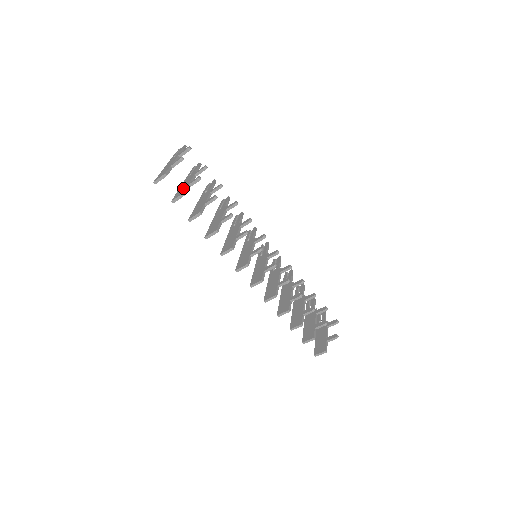
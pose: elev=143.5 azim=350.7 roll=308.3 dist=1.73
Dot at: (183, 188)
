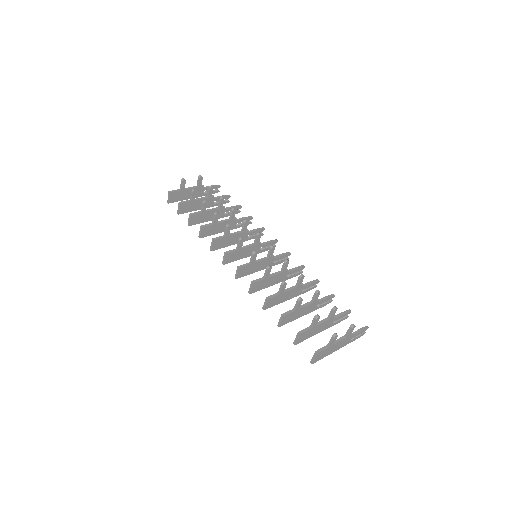
Dot at: (189, 203)
